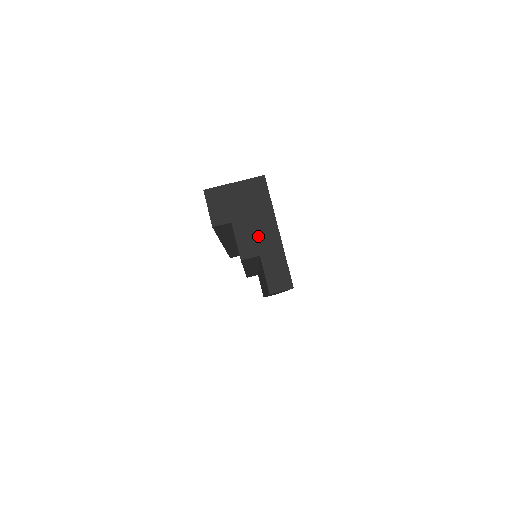
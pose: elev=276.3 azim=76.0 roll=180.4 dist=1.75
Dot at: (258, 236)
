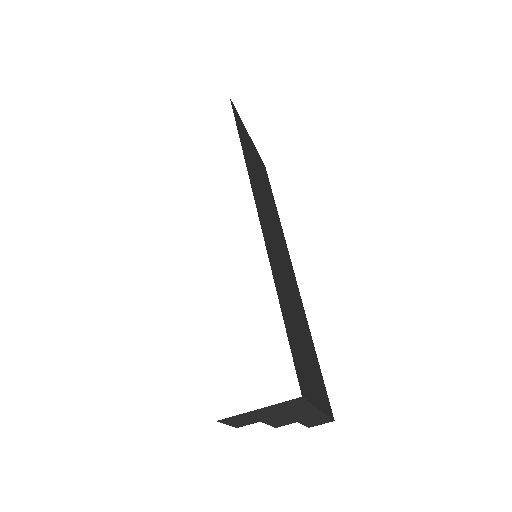
Dot at: (295, 418)
